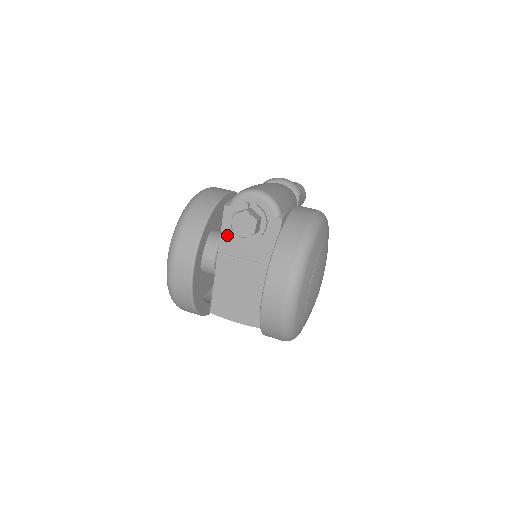
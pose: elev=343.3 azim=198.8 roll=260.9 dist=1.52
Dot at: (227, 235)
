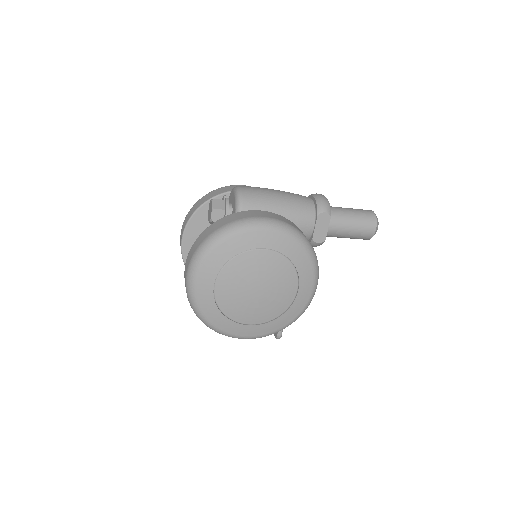
Dot at: occluded
